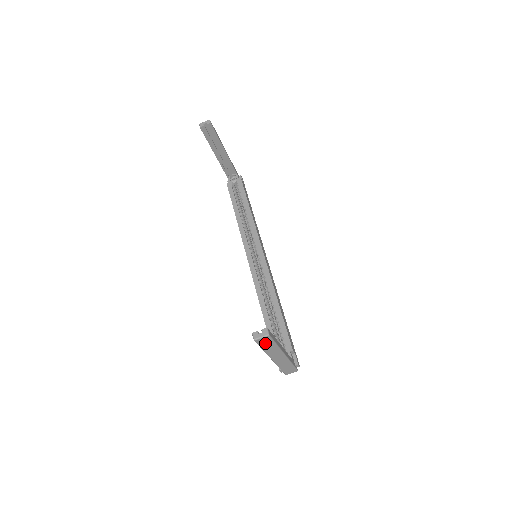
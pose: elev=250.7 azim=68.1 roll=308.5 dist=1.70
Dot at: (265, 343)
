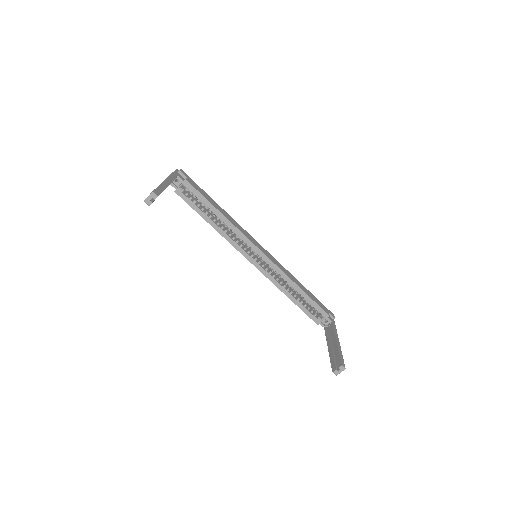
Dot at: occluded
